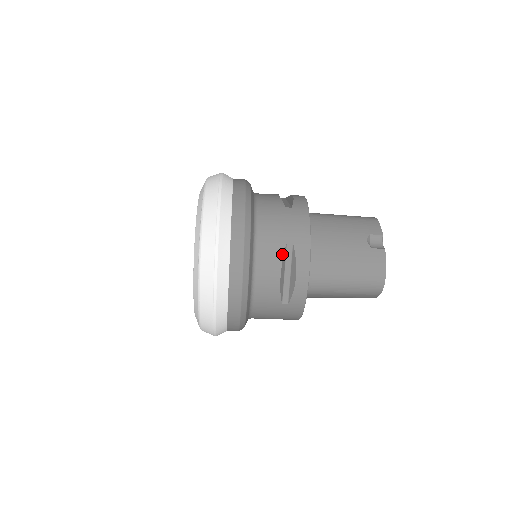
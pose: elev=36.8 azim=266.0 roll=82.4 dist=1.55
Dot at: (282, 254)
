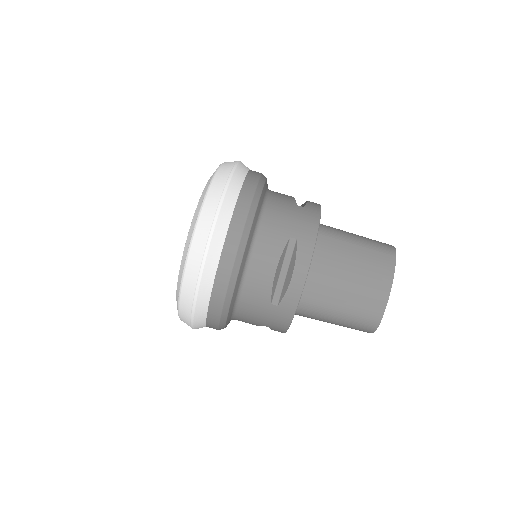
Dot at: occluded
